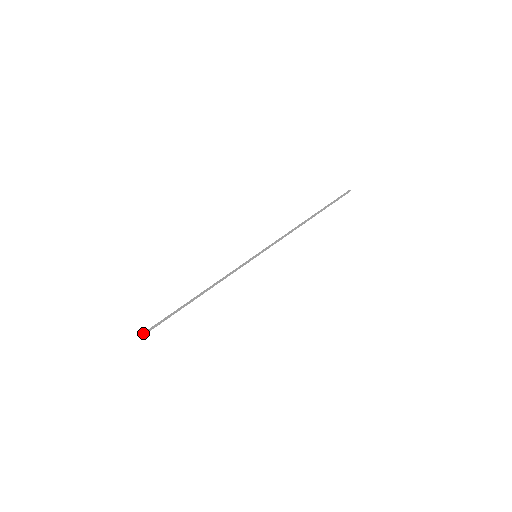
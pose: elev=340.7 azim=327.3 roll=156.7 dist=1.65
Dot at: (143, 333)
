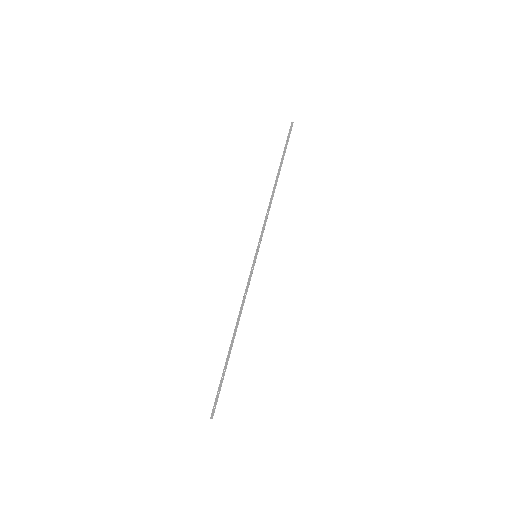
Dot at: (212, 414)
